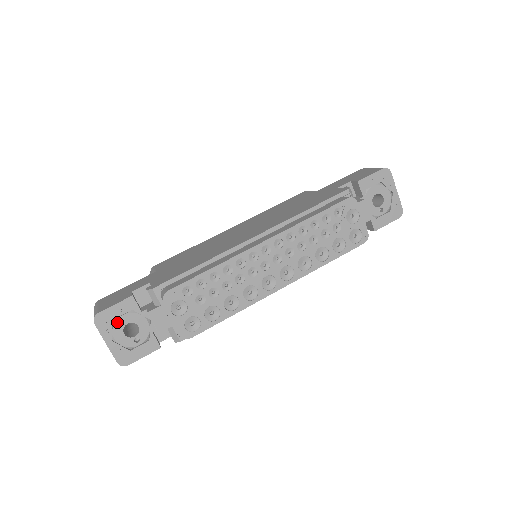
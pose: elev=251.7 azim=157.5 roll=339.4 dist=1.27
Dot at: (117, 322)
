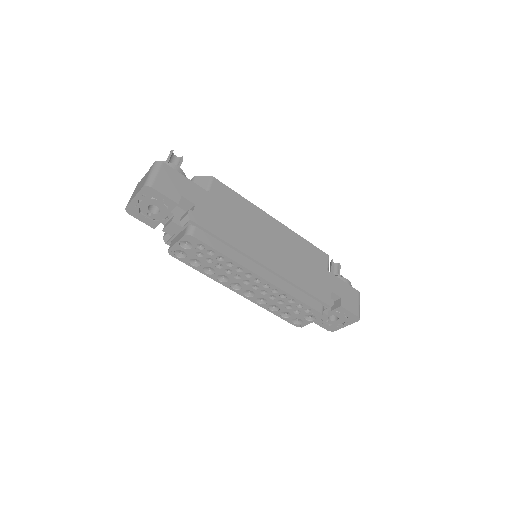
Dot at: (153, 200)
